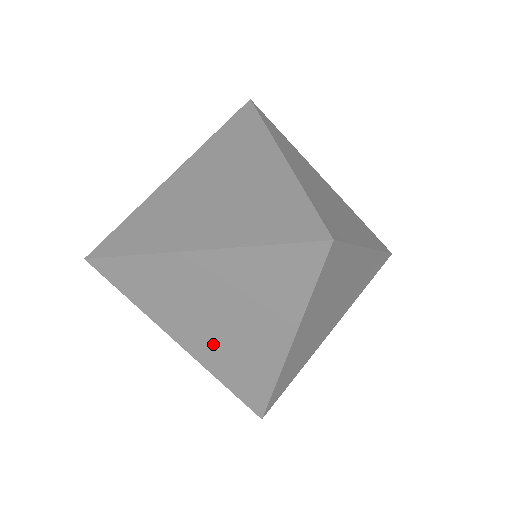
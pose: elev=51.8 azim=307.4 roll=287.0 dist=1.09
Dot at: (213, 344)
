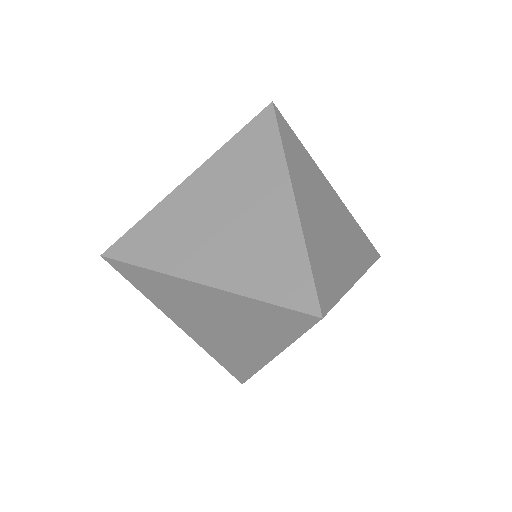
Dot at: (209, 337)
